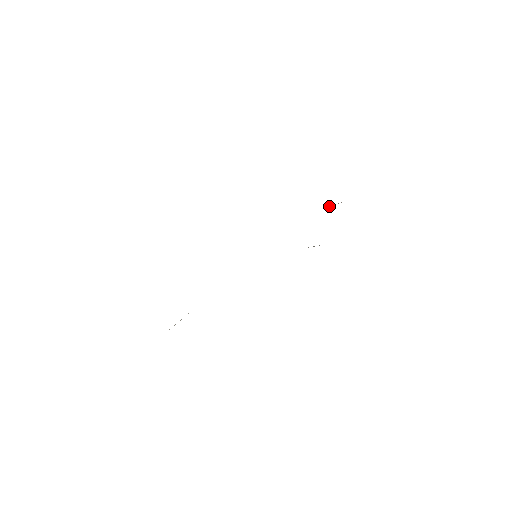
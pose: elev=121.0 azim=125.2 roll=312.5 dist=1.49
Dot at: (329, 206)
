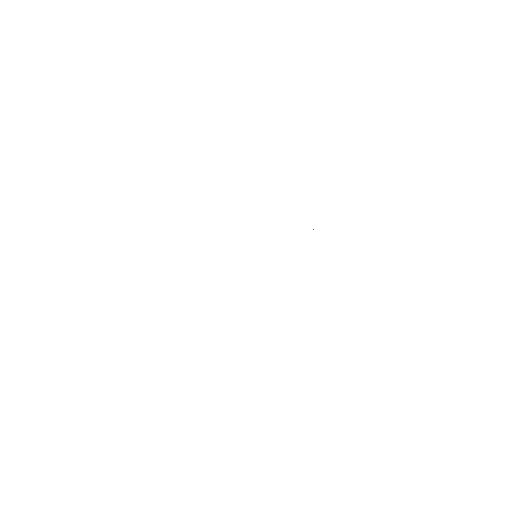
Dot at: occluded
